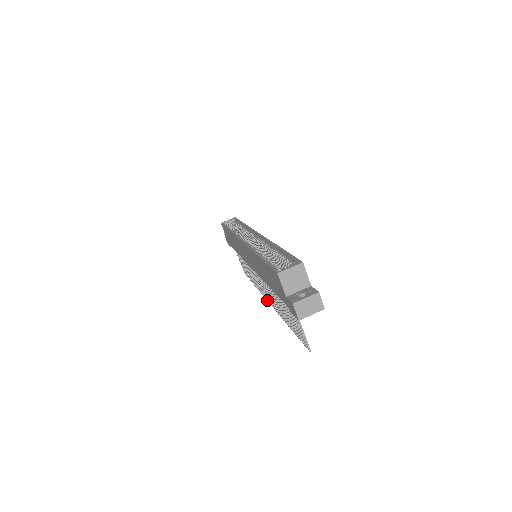
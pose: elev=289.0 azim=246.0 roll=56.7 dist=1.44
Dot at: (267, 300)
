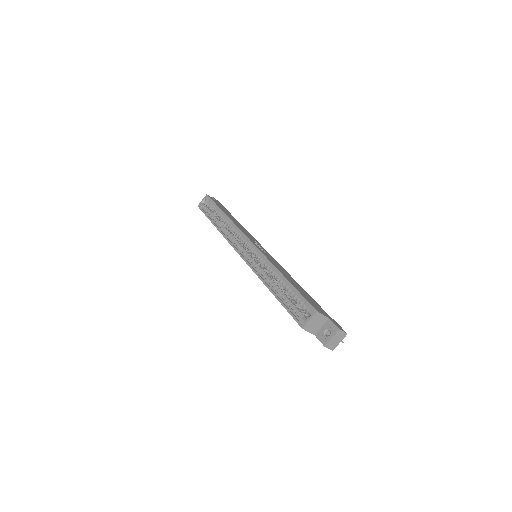
Dot at: occluded
